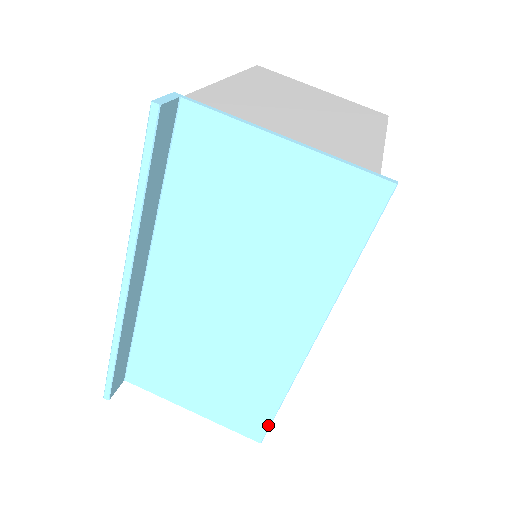
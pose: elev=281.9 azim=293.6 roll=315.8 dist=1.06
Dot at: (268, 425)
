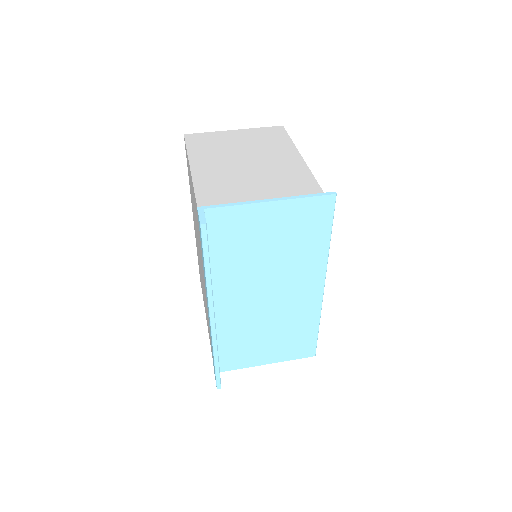
Dot at: (316, 344)
